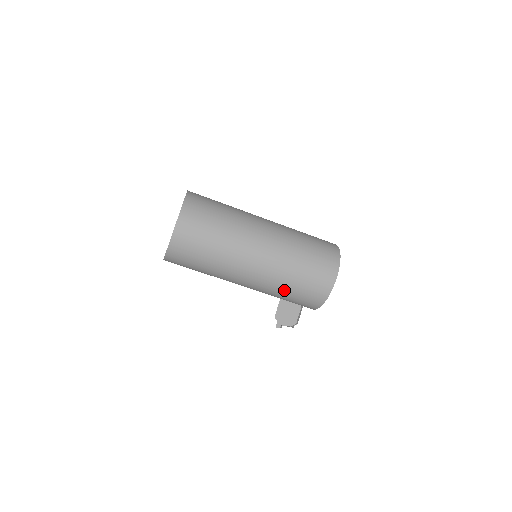
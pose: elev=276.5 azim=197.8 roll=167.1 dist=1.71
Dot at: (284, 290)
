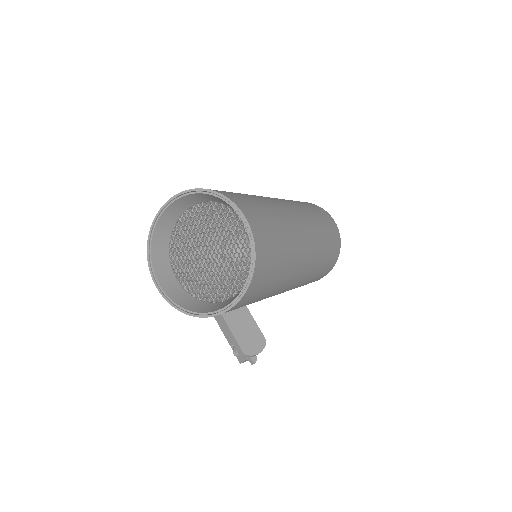
Dot at: (323, 259)
